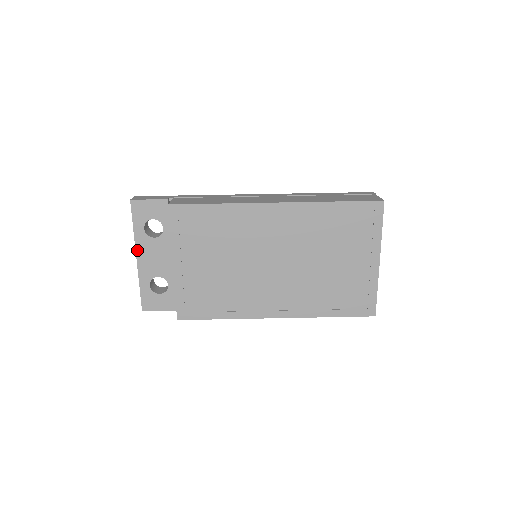
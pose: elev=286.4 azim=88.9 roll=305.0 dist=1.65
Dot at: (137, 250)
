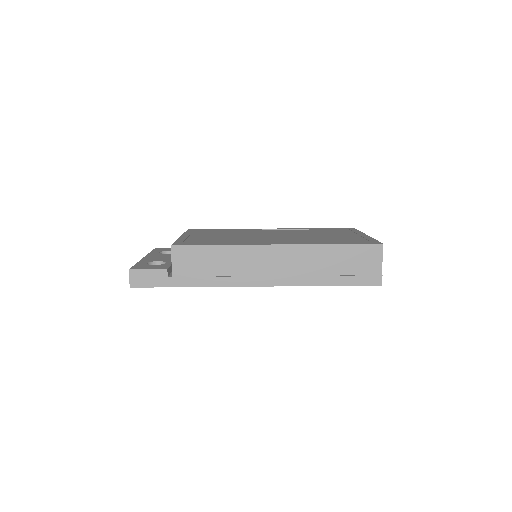
Dot at: (147, 256)
